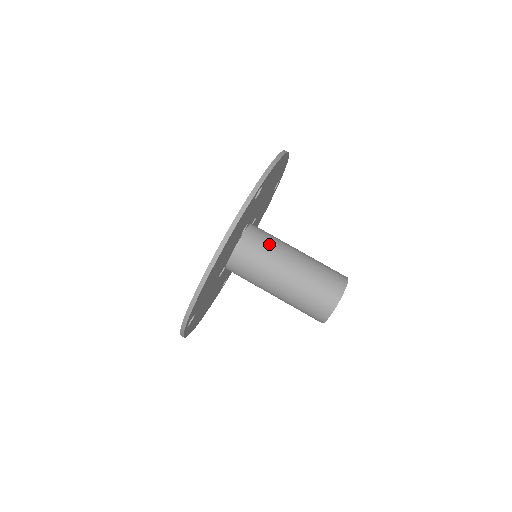
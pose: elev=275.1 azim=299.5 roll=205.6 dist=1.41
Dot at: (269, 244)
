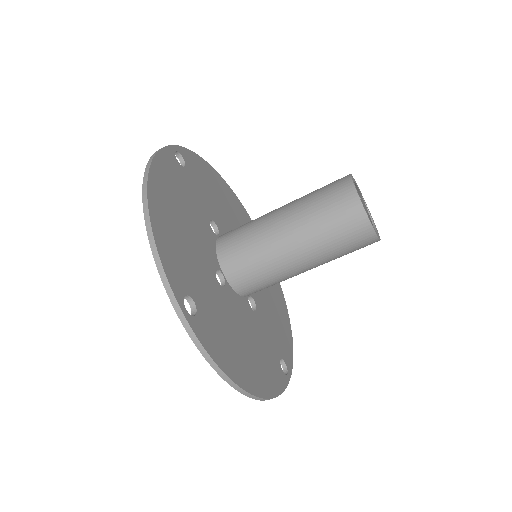
Dot at: (253, 257)
